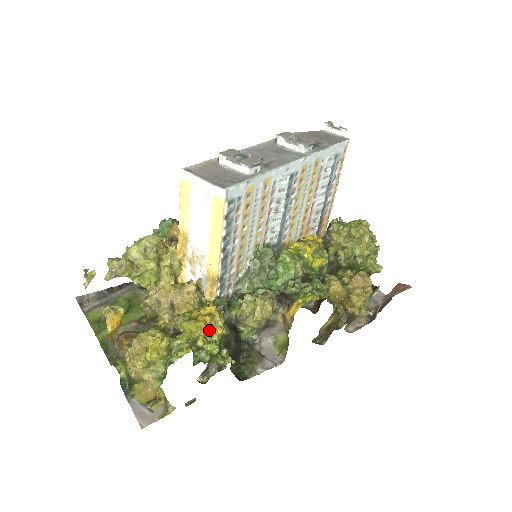
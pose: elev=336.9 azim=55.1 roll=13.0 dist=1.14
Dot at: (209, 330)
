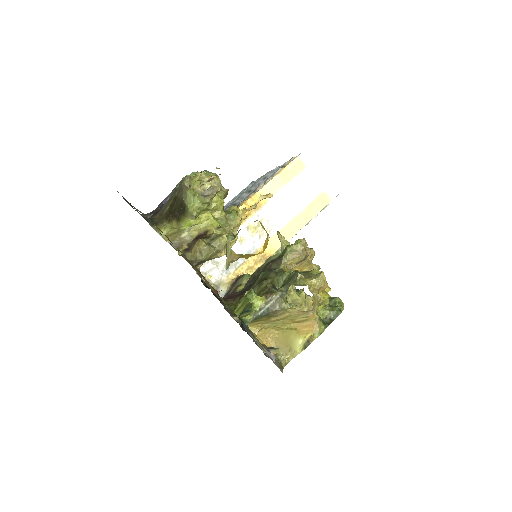
Dot at: occluded
